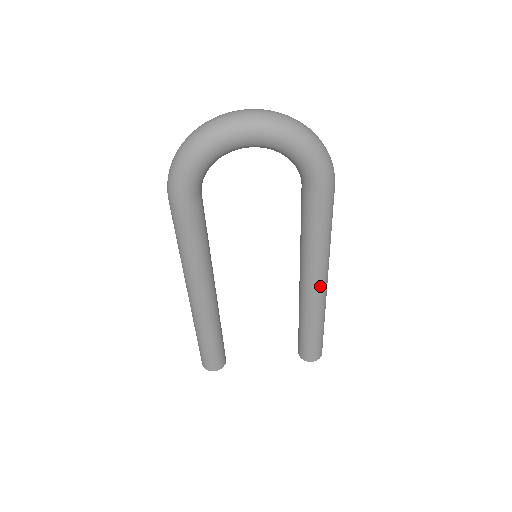
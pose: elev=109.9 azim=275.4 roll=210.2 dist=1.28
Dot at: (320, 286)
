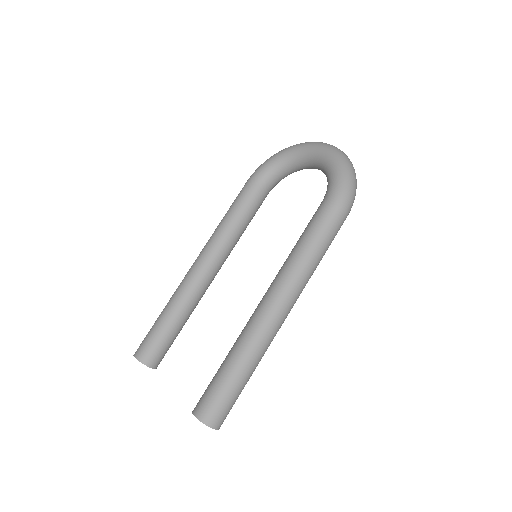
Dot at: (272, 301)
